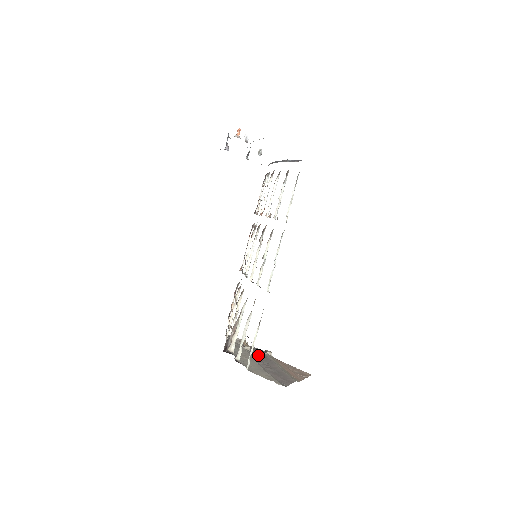
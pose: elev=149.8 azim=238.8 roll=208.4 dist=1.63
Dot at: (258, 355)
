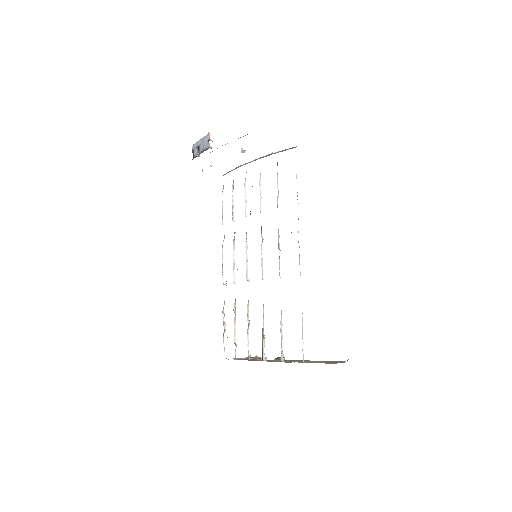
Dot at: occluded
